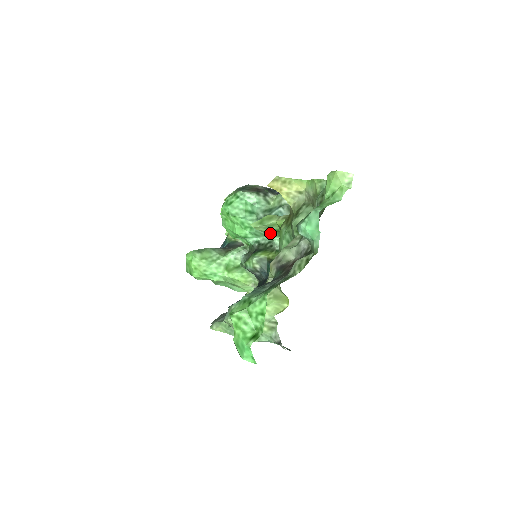
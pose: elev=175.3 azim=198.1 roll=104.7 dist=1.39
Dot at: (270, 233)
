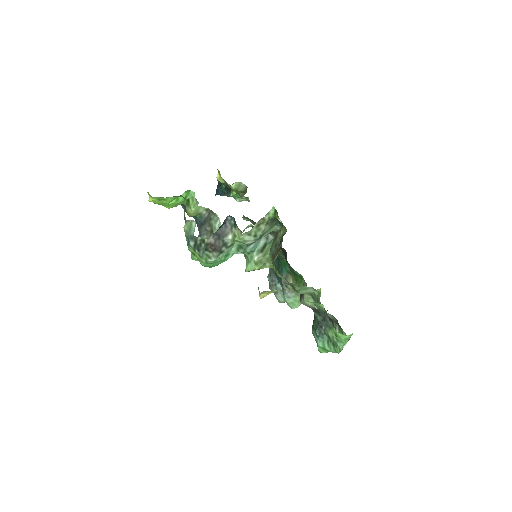
Dot at: occluded
